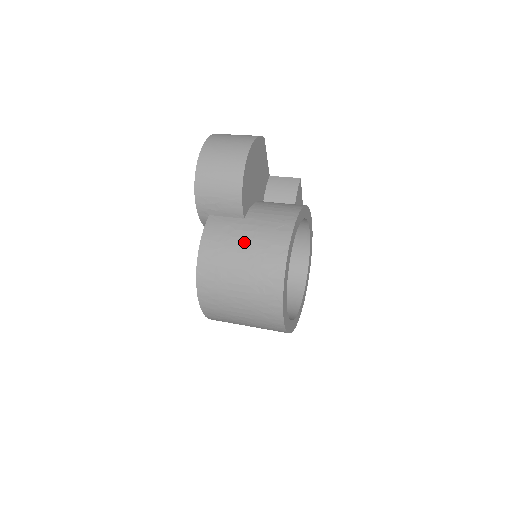
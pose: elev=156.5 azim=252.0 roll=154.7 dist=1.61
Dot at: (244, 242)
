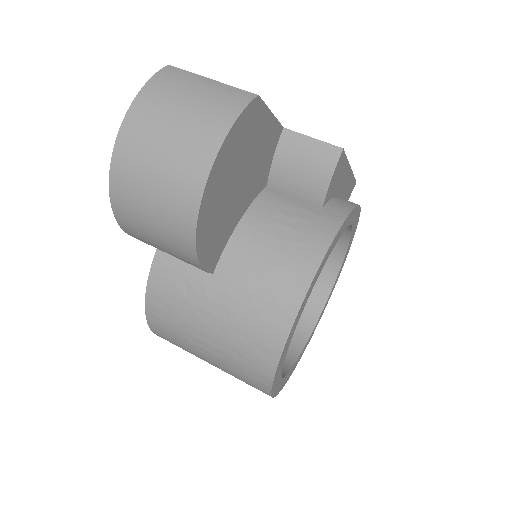
Dot at: (210, 321)
